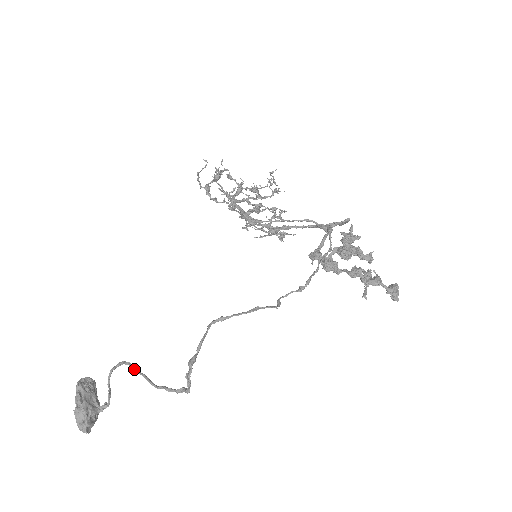
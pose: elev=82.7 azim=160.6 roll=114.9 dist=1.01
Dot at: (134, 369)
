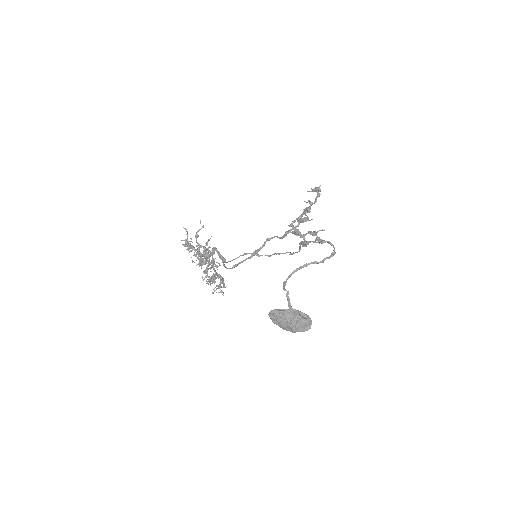
Dot at: (302, 267)
